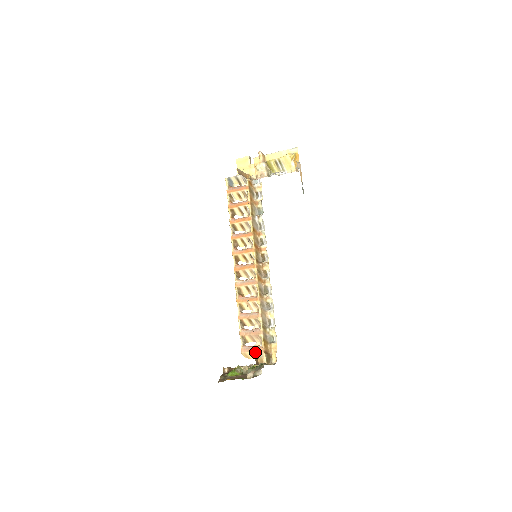
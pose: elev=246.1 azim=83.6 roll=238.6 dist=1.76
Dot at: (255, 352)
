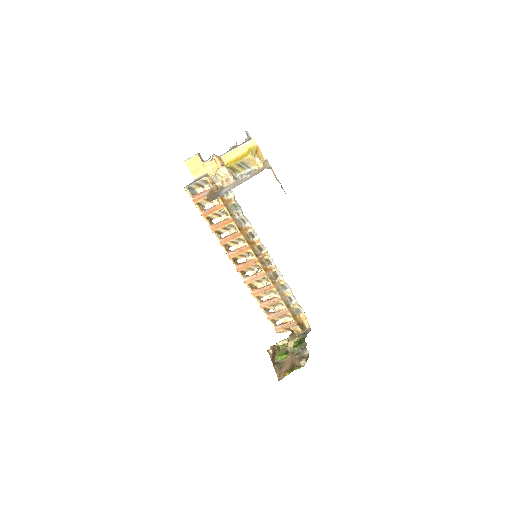
Dot at: occluded
